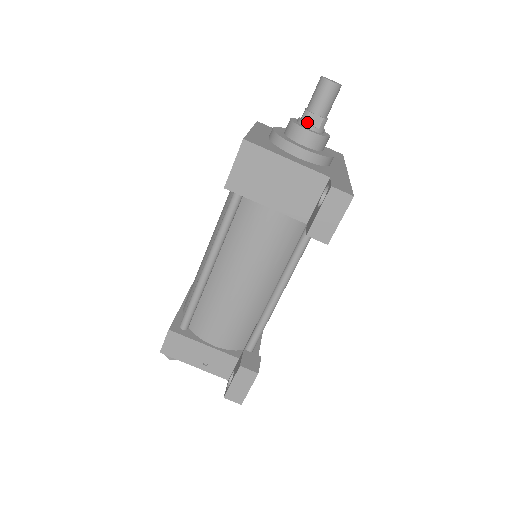
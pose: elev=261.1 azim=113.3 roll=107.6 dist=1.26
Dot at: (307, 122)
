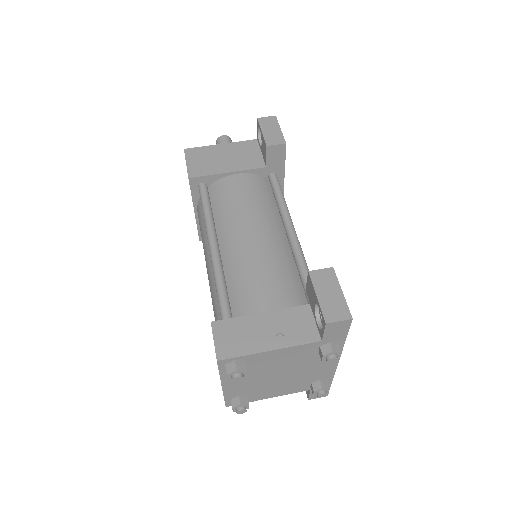
Dot at: occluded
